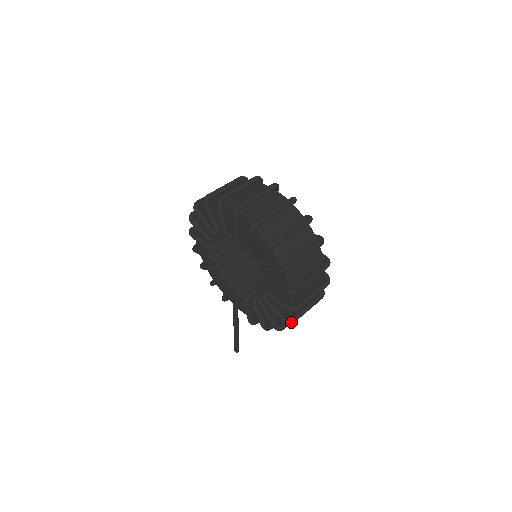
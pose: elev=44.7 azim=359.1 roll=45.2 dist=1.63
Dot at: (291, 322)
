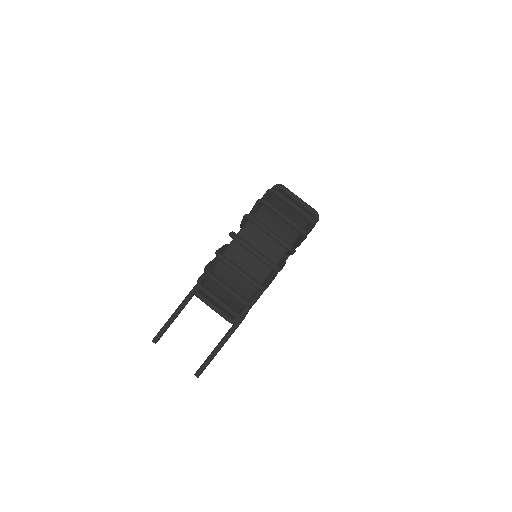
Dot at: (221, 254)
